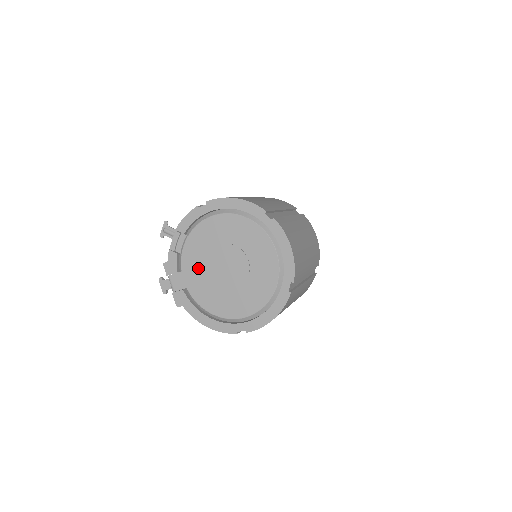
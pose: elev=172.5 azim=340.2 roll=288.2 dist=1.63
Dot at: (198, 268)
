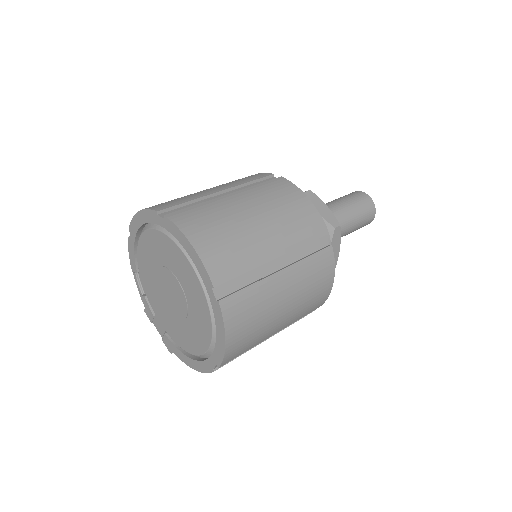
Dot at: (159, 305)
